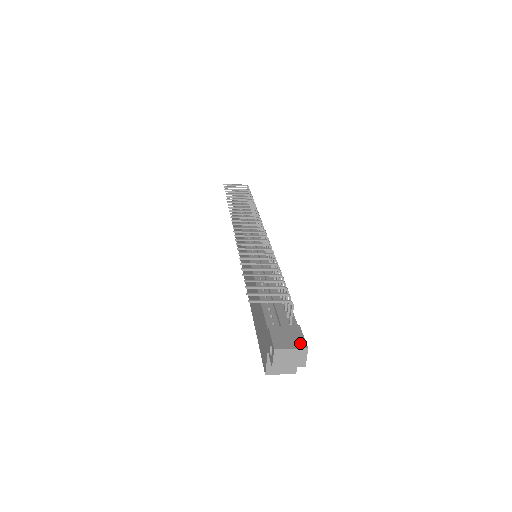
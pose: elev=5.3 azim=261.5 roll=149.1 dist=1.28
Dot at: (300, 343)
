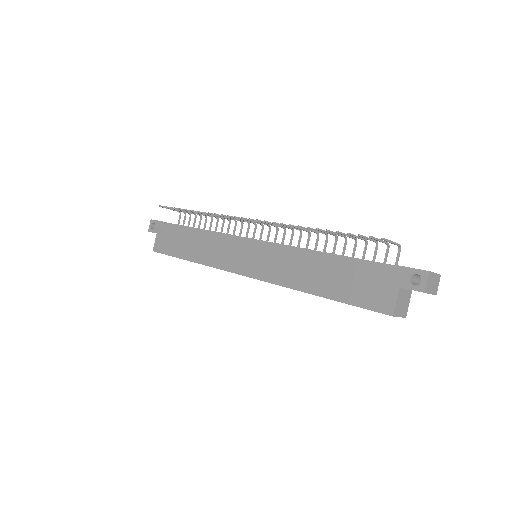
Dot at: occluded
